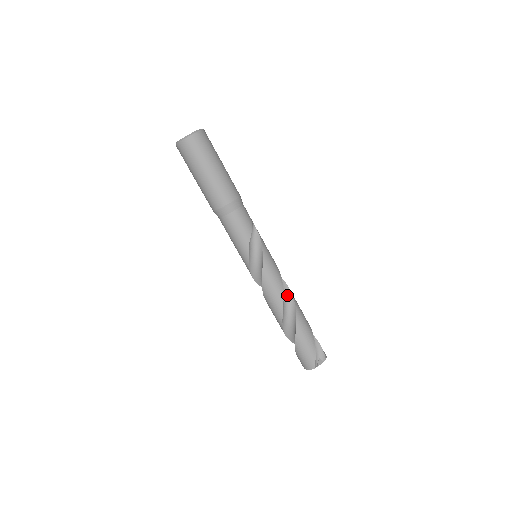
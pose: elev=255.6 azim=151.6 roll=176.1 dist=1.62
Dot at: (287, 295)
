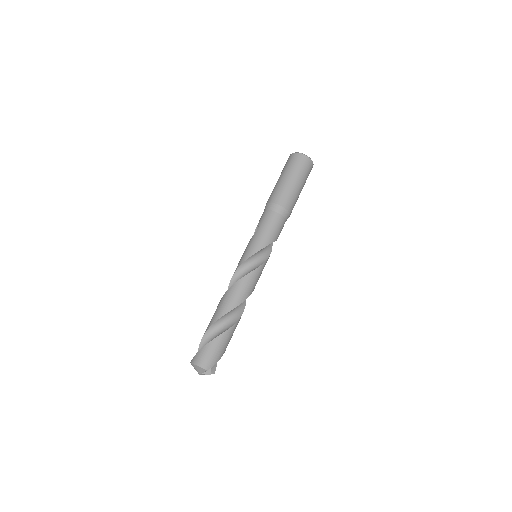
Dot at: occluded
